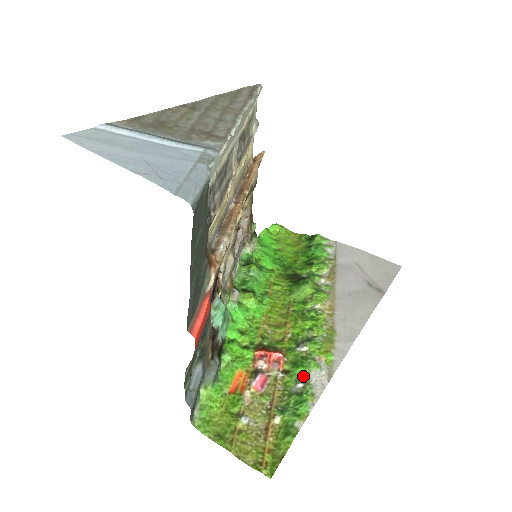
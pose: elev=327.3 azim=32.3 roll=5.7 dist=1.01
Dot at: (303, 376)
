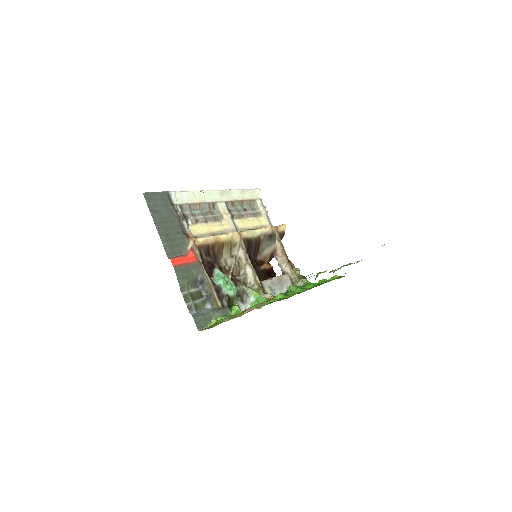
Dot at: occluded
